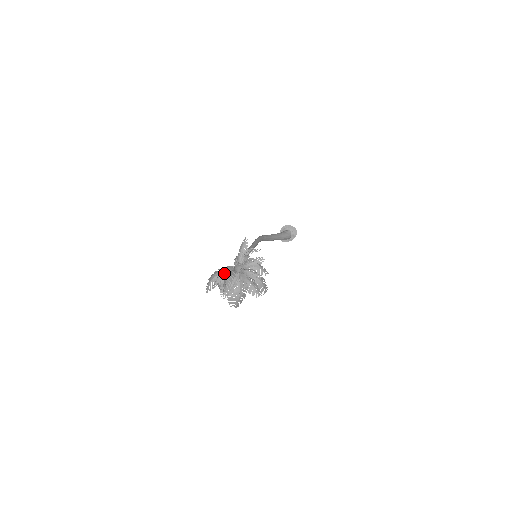
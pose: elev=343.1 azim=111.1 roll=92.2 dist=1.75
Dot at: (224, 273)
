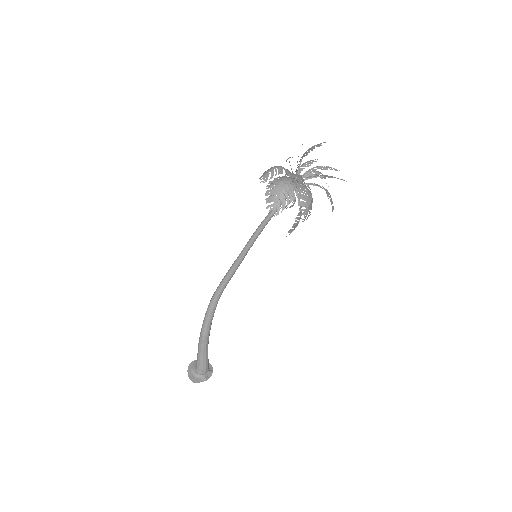
Dot at: (287, 169)
